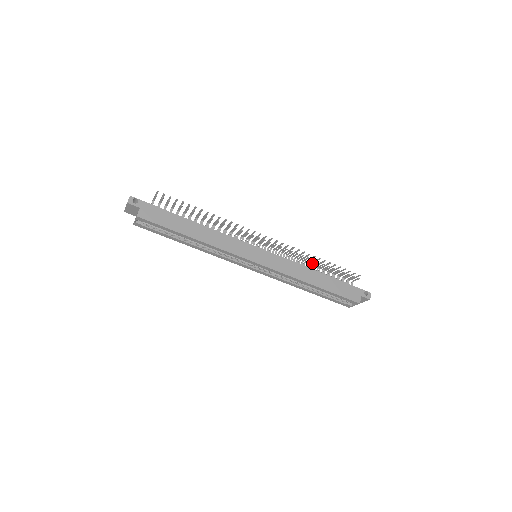
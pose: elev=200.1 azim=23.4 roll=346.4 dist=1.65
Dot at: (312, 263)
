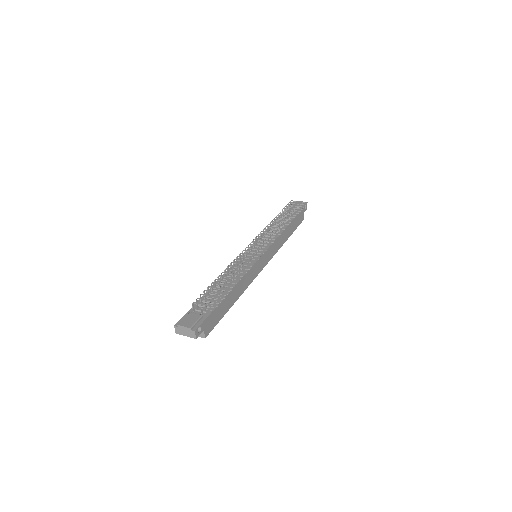
Dot at: occluded
